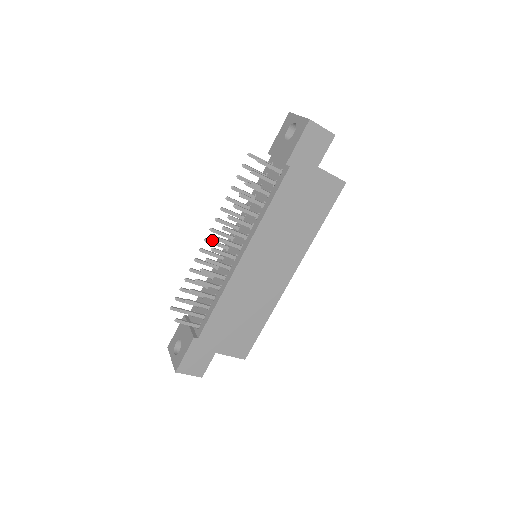
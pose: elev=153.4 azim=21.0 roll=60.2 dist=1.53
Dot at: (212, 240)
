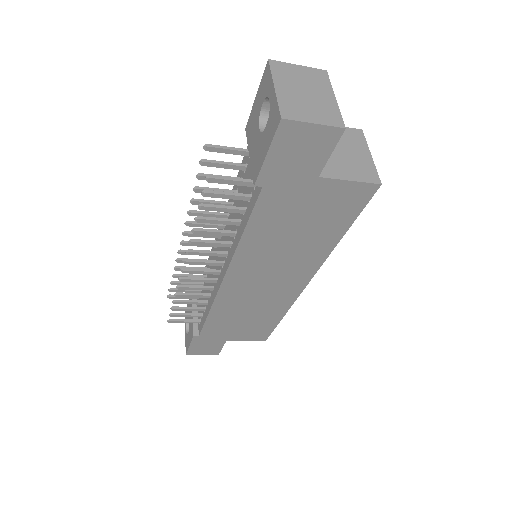
Dot at: occluded
